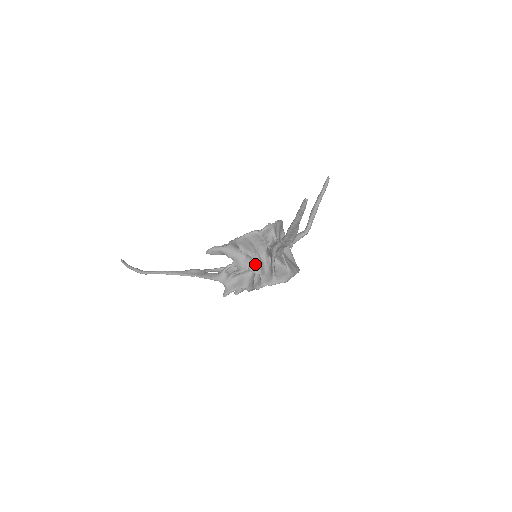
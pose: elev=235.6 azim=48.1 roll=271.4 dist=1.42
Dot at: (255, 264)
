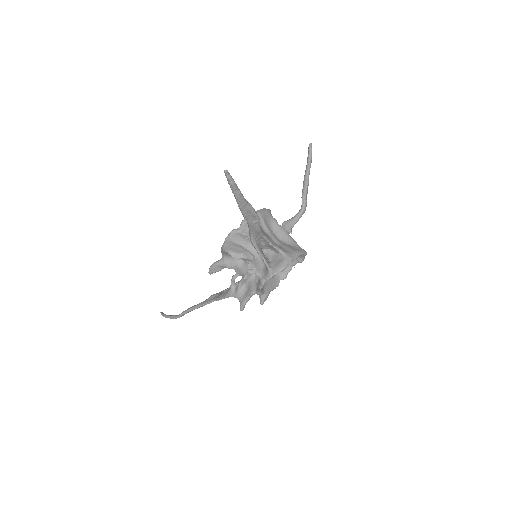
Dot at: occluded
